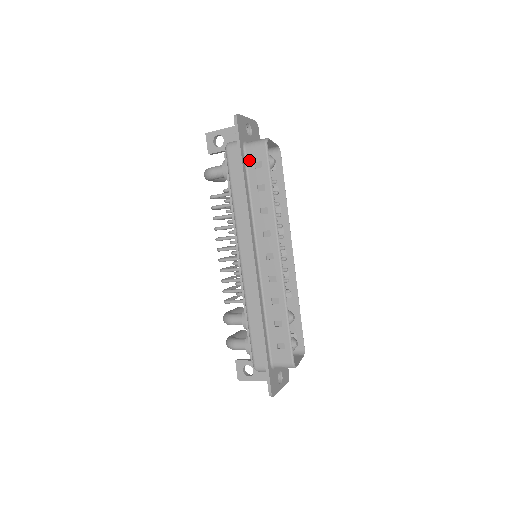
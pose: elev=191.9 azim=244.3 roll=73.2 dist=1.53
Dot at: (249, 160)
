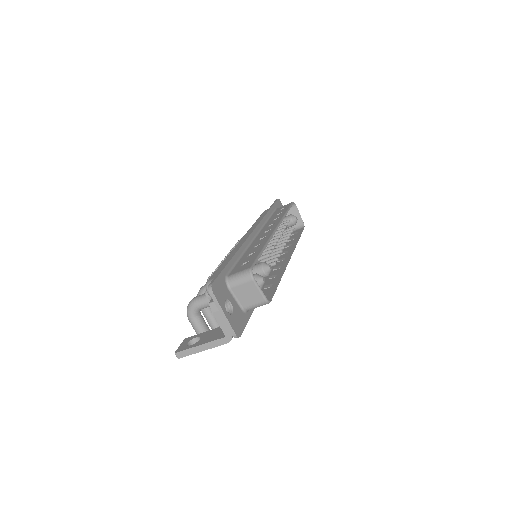
Dot at: (277, 210)
